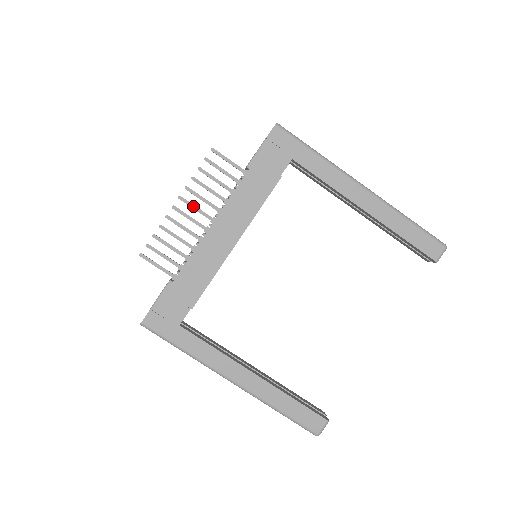
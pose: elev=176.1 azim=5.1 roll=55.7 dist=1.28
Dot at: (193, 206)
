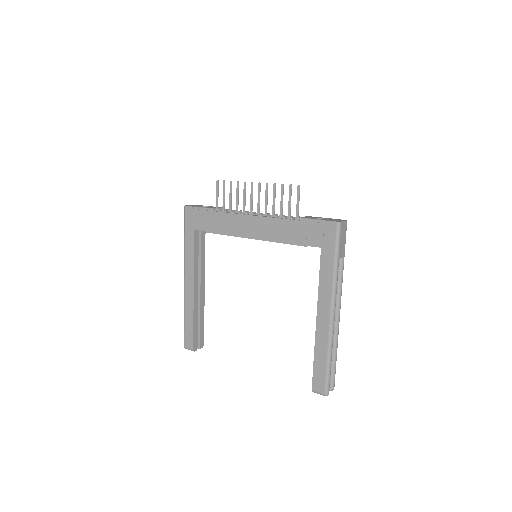
Dot at: (259, 196)
